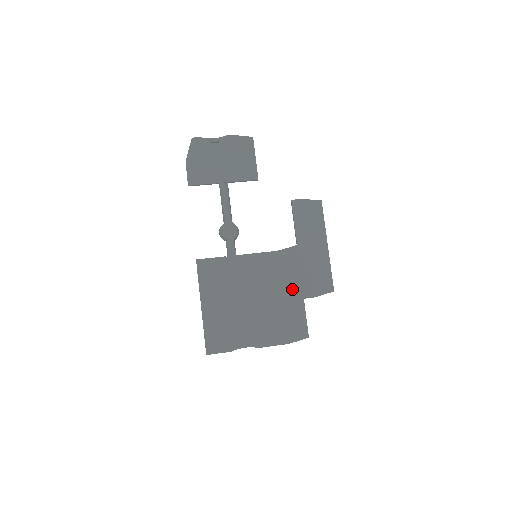
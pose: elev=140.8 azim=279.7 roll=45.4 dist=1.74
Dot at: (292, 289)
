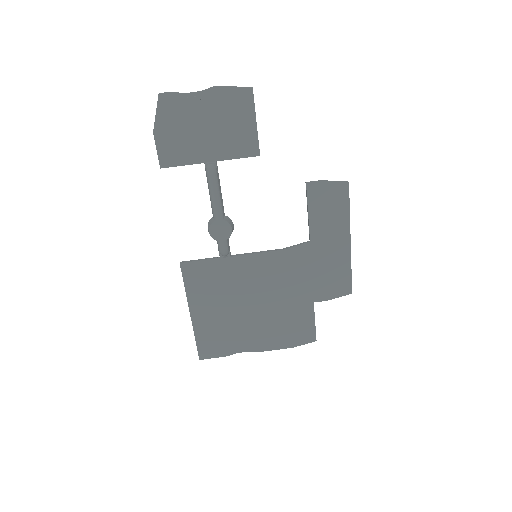
Dot at: (300, 293)
